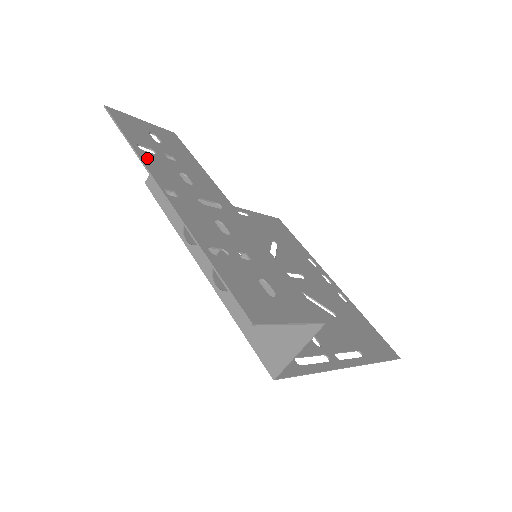
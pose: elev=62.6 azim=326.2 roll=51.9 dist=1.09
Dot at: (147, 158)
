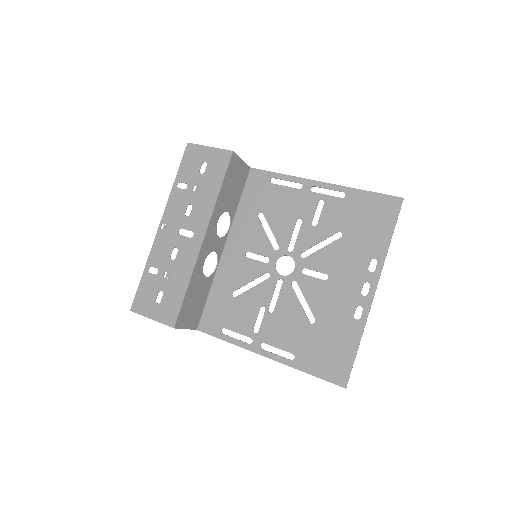
Dot at: (174, 196)
